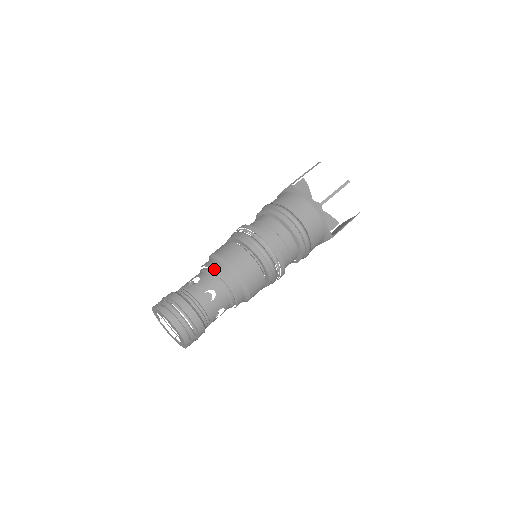
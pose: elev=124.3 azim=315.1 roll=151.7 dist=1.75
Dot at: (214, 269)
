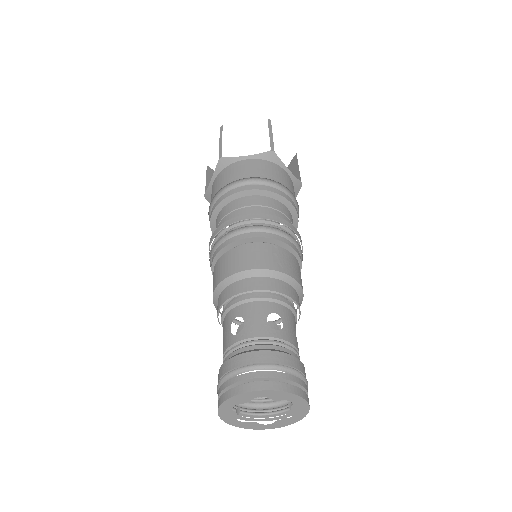
Dot at: (290, 295)
